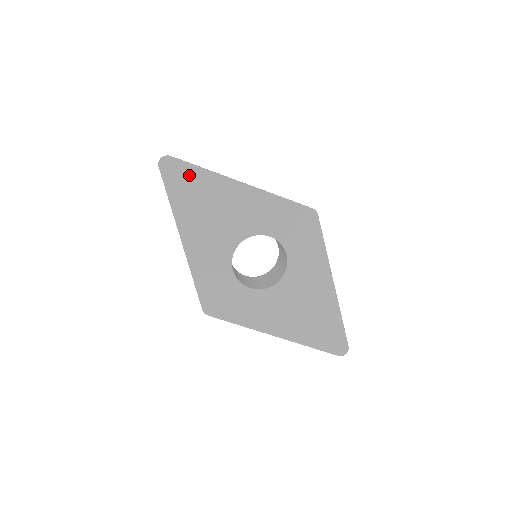
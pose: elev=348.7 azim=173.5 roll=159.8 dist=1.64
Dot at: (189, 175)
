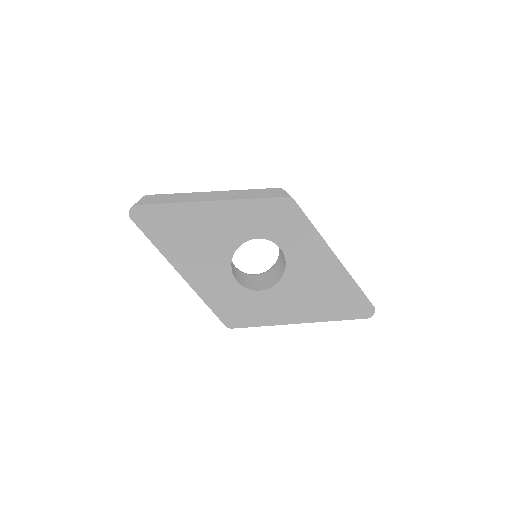
Dot at: (161, 215)
